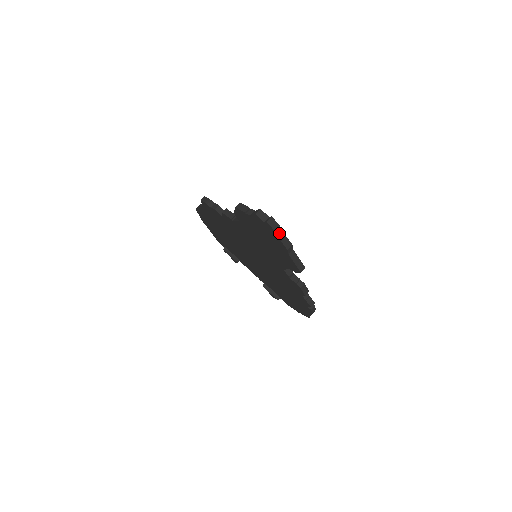
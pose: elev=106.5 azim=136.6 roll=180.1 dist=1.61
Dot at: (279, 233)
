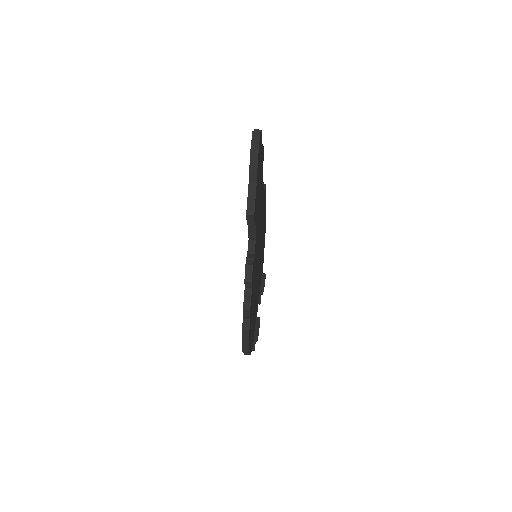
Dot at: (253, 146)
